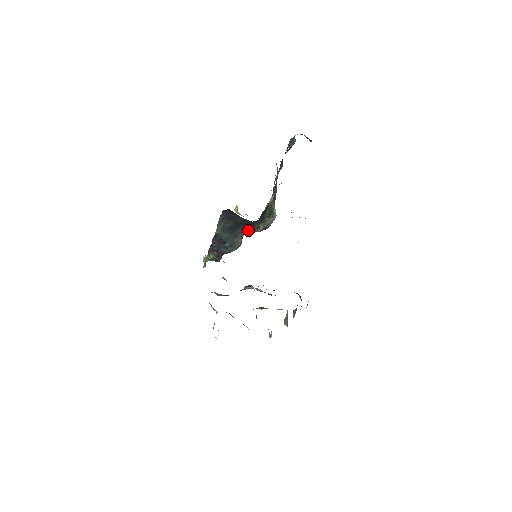
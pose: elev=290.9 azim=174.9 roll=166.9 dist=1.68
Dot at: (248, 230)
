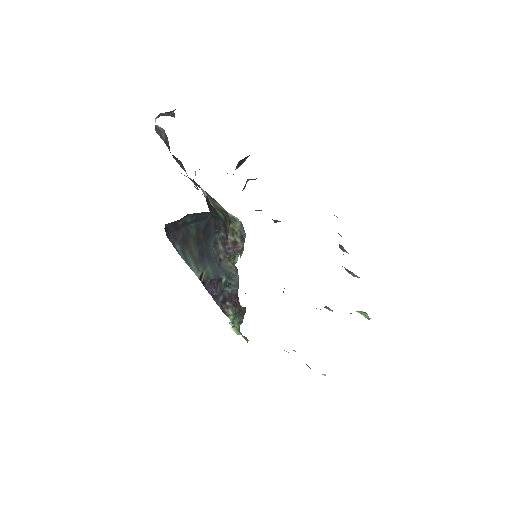
Dot at: (222, 244)
